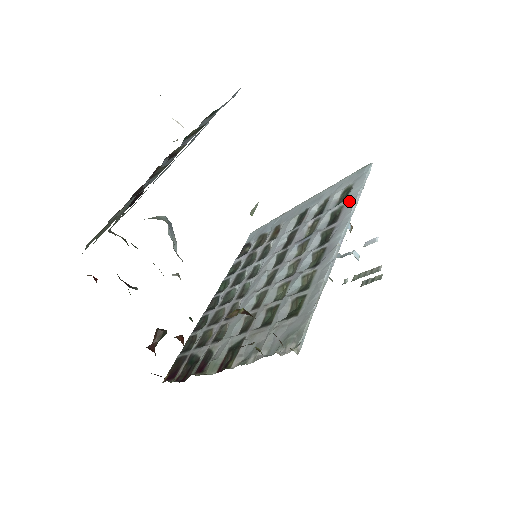
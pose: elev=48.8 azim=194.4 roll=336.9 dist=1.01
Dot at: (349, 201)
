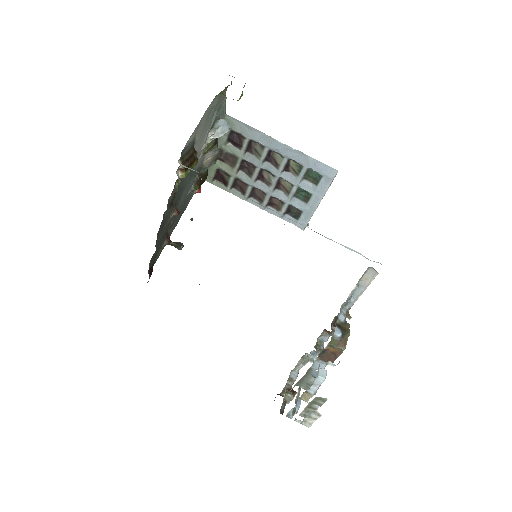
Dot at: occluded
